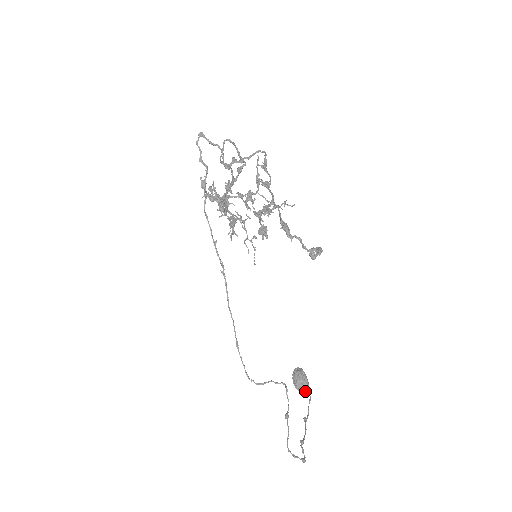
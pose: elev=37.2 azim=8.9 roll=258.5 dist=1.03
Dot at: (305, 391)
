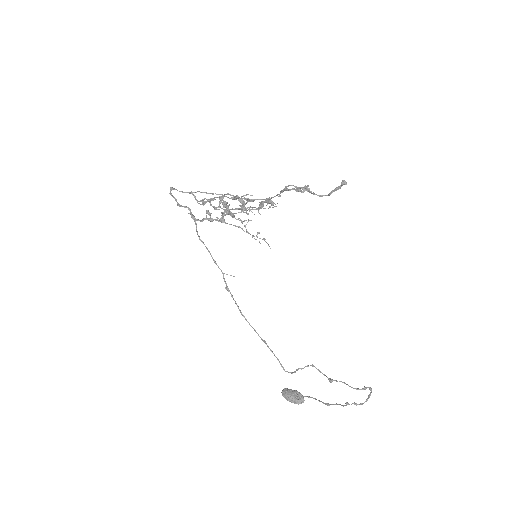
Dot at: (303, 399)
